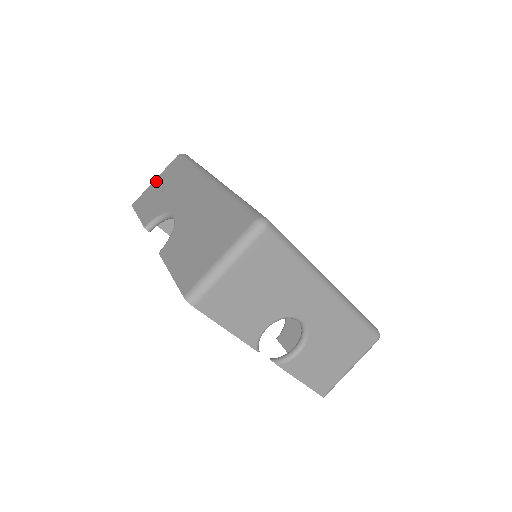
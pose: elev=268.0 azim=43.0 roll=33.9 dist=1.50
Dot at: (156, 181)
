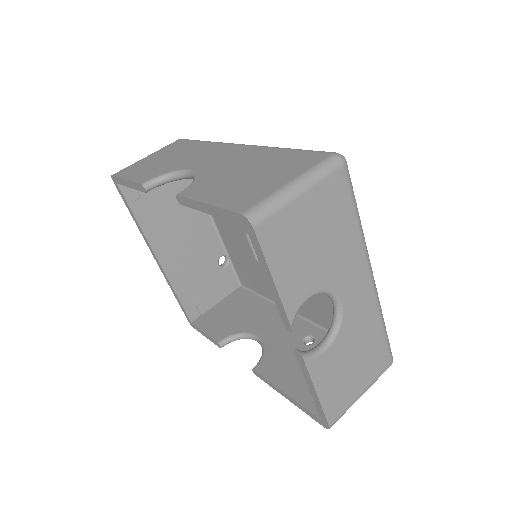
Dot at: (150, 156)
